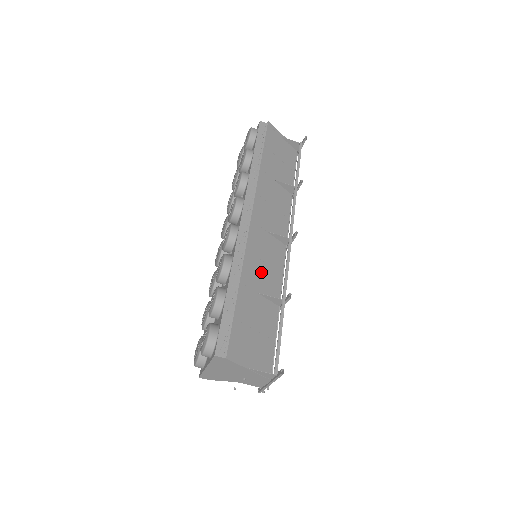
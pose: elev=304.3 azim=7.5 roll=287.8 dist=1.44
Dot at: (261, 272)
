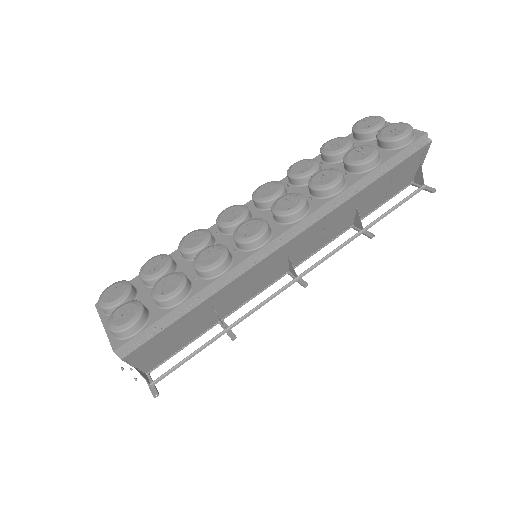
Dot at: (239, 291)
